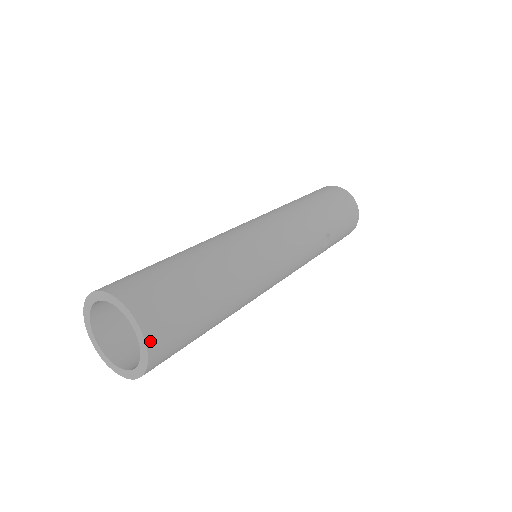
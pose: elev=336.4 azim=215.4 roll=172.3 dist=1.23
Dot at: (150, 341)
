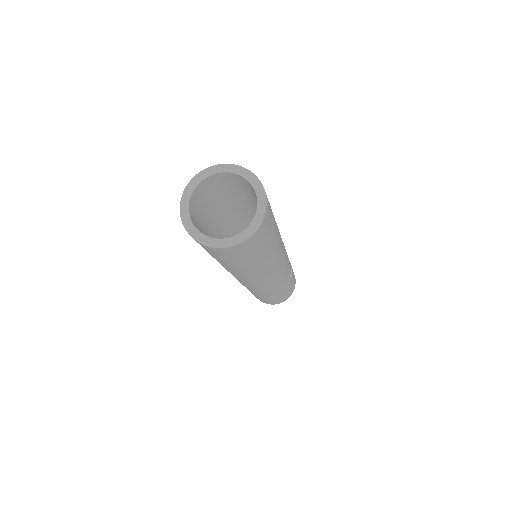
Dot at: (267, 198)
